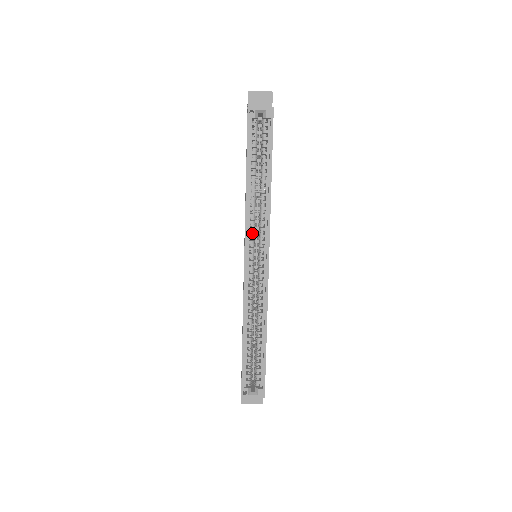
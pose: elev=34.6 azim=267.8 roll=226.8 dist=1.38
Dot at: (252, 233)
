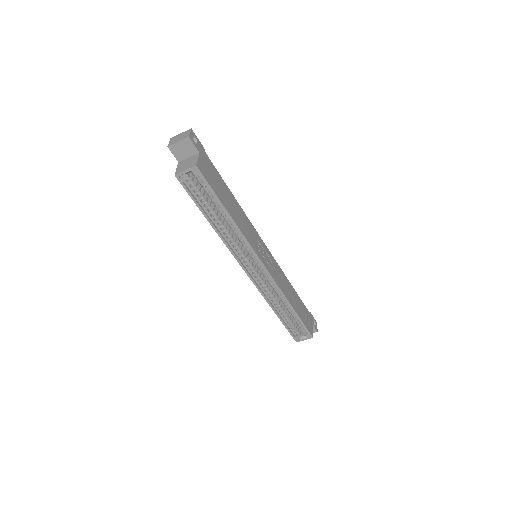
Dot at: (241, 254)
